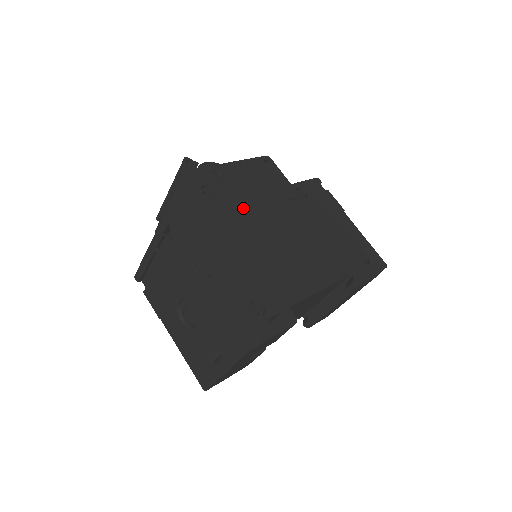
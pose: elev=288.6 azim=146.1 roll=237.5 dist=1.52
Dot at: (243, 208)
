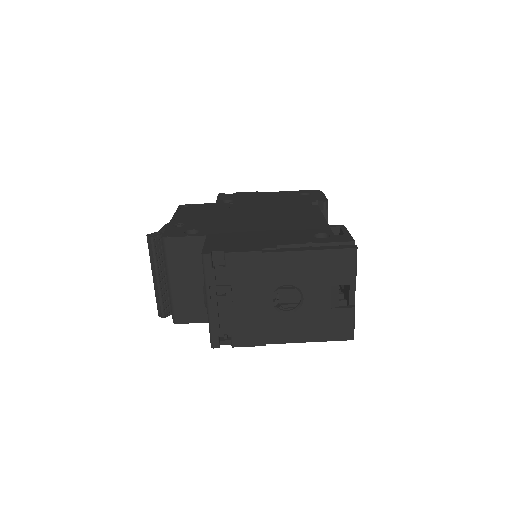
Dot at: (222, 223)
